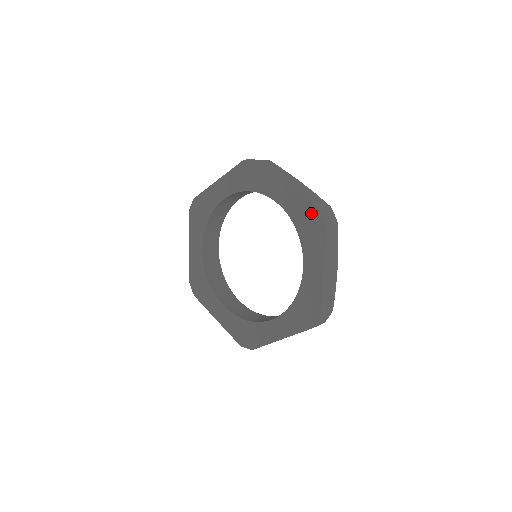
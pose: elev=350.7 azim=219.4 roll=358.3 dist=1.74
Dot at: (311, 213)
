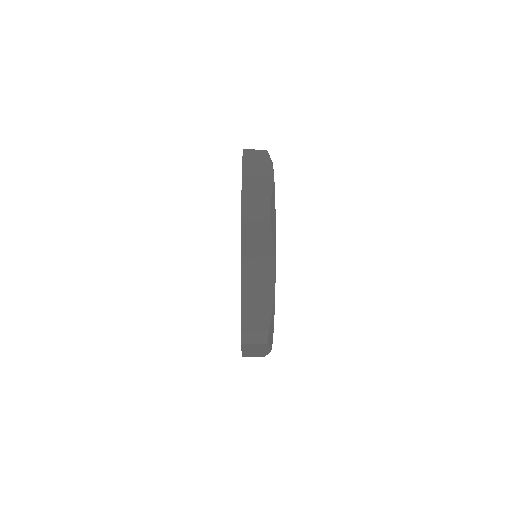
Dot at: occluded
